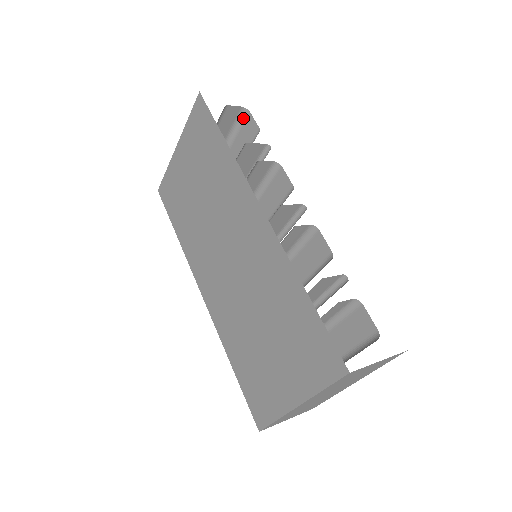
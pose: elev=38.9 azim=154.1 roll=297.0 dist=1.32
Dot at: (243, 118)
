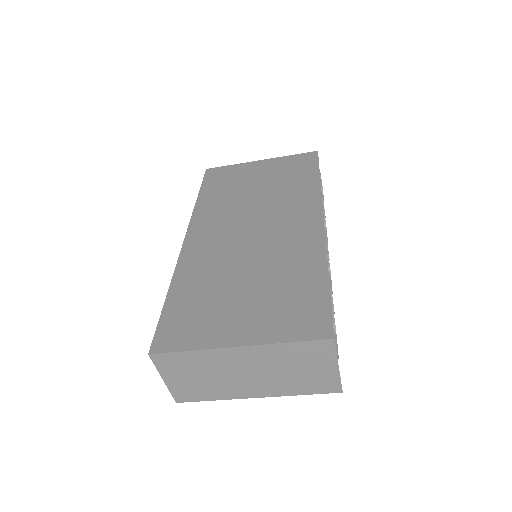
Dot at: occluded
